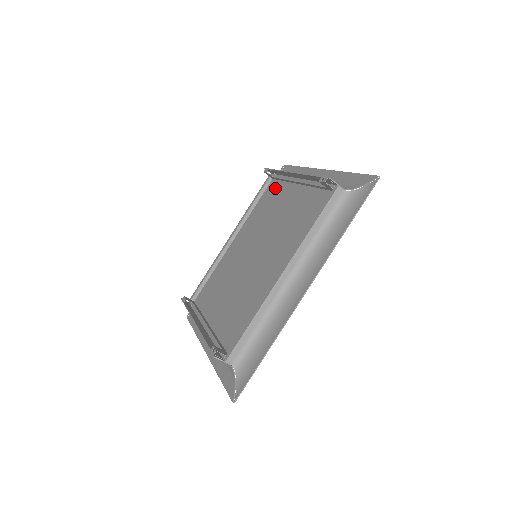
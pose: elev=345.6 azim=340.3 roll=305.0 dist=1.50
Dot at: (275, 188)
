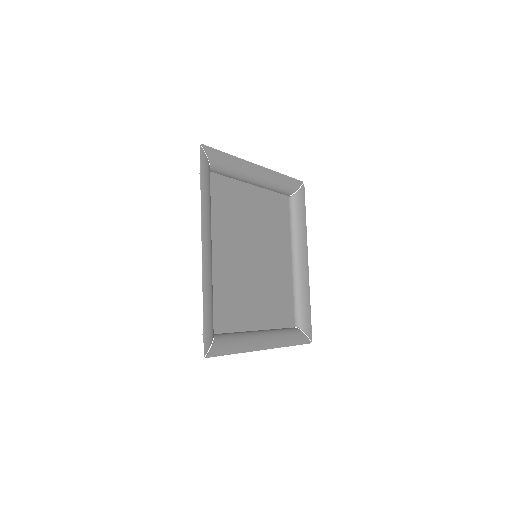
Dot at: (276, 203)
